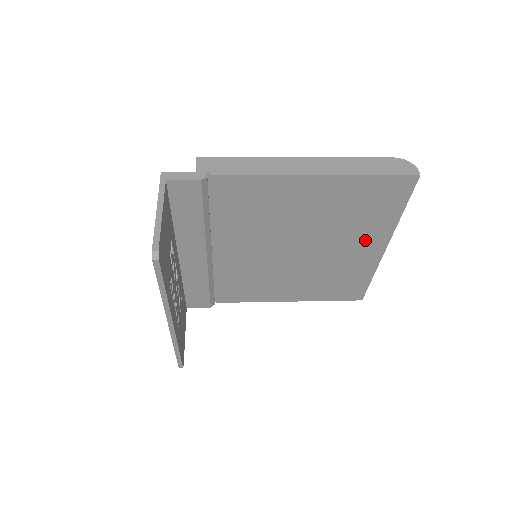
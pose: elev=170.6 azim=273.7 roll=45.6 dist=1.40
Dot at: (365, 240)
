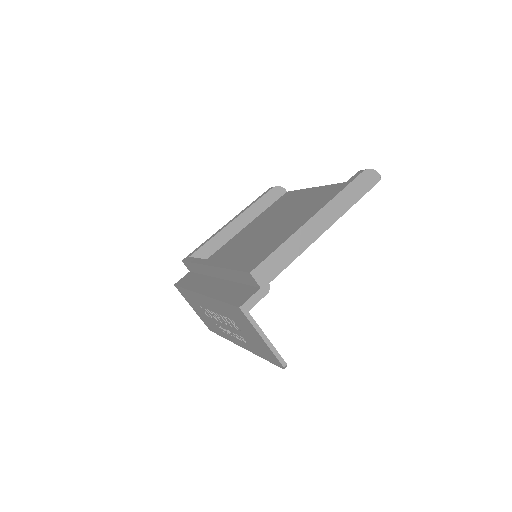
Dot at: occluded
